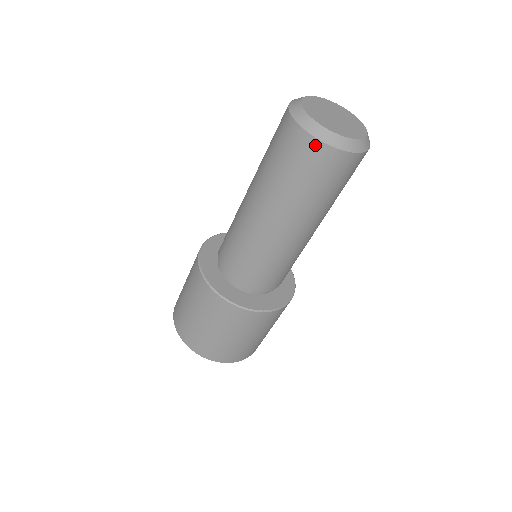
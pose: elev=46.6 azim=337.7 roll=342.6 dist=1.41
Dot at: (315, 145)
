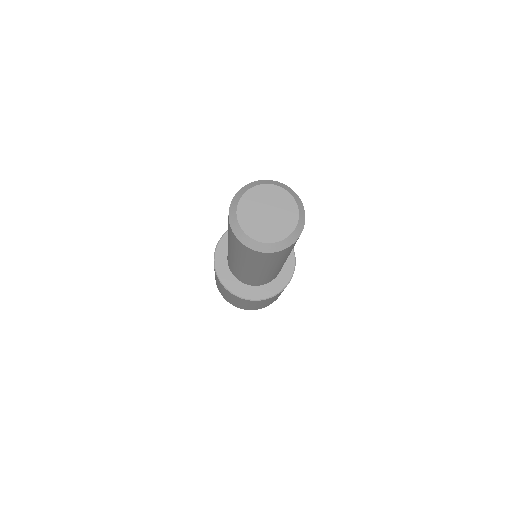
Dot at: (259, 253)
